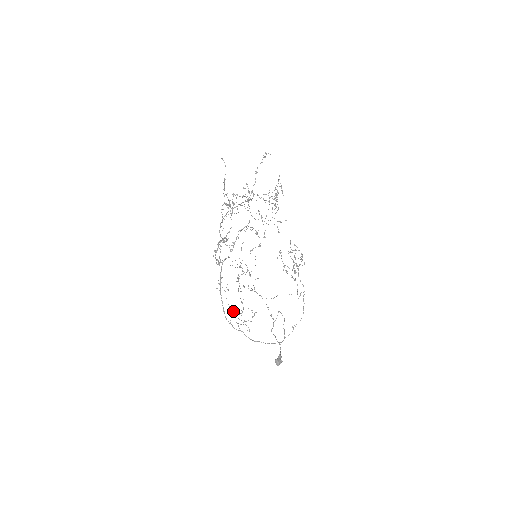
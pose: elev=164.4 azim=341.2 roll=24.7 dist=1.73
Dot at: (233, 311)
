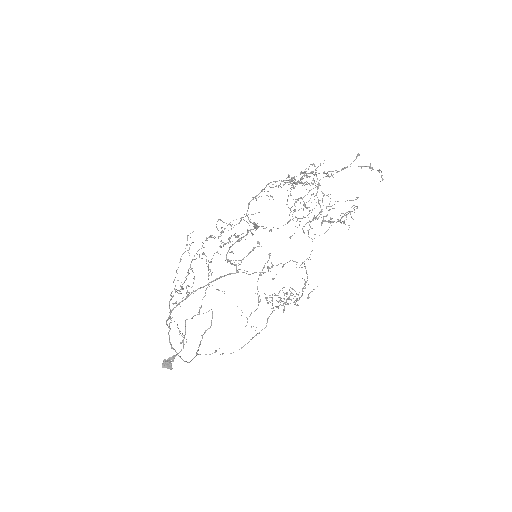
Dot at: occluded
